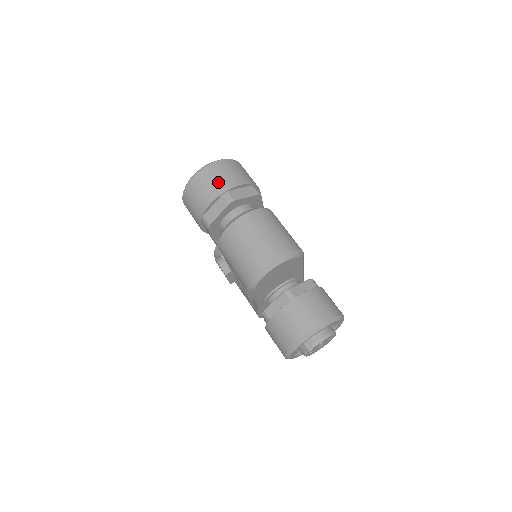
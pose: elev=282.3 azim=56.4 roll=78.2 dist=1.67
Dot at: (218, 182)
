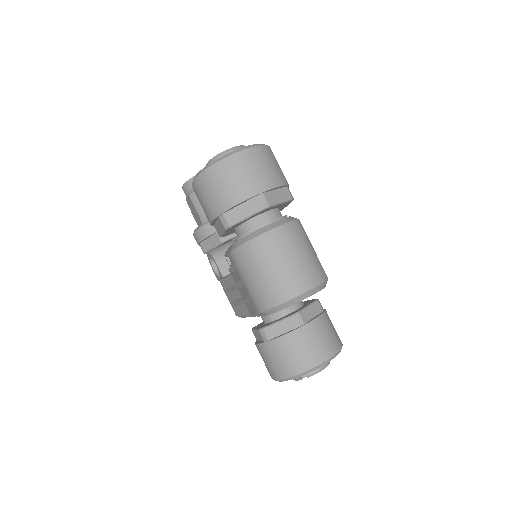
Dot at: (253, 178)
